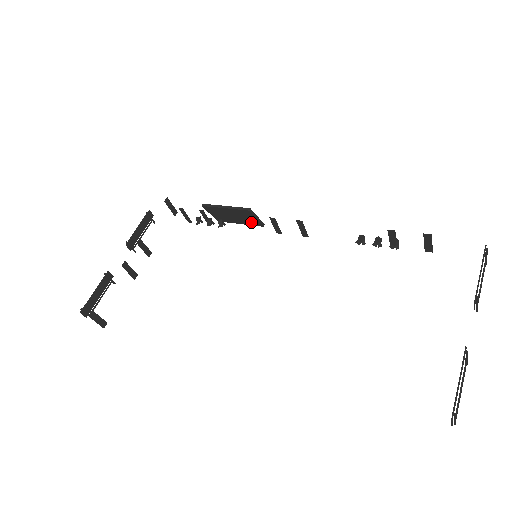
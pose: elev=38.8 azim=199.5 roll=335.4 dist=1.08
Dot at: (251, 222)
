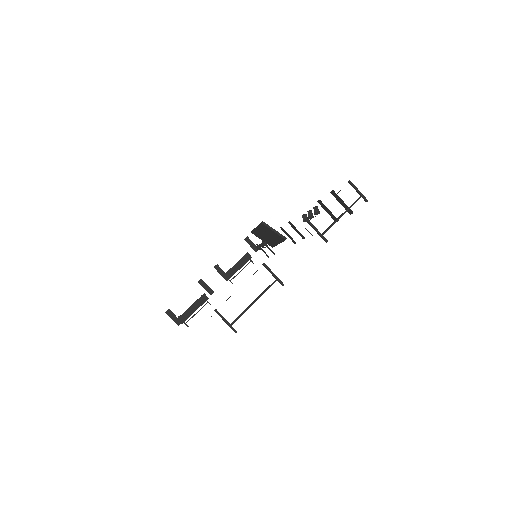
Dot at: (278, 238)
